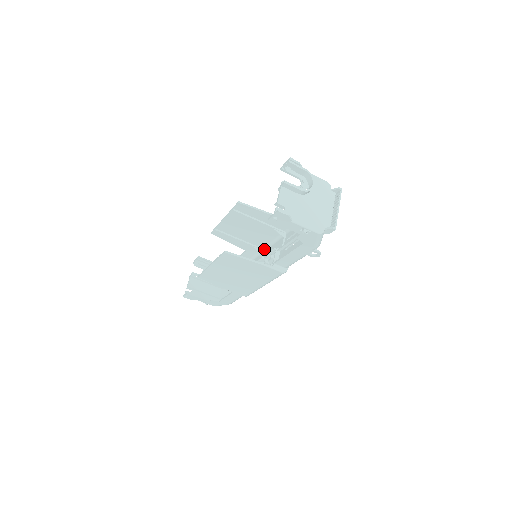
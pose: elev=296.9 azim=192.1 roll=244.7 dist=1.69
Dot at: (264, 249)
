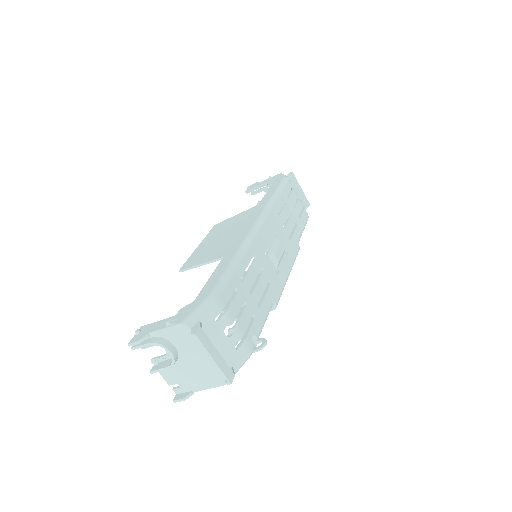
Dot at: (265, 213)
